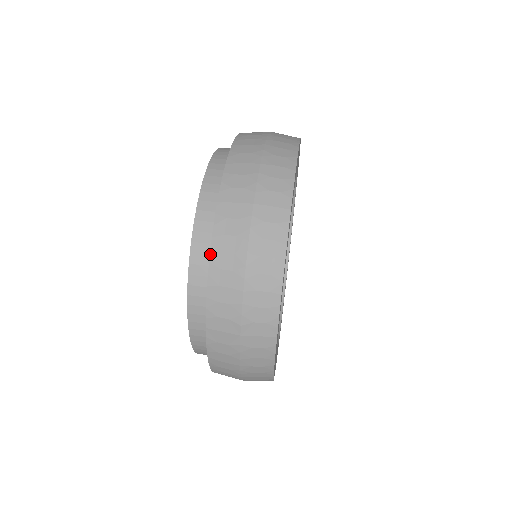
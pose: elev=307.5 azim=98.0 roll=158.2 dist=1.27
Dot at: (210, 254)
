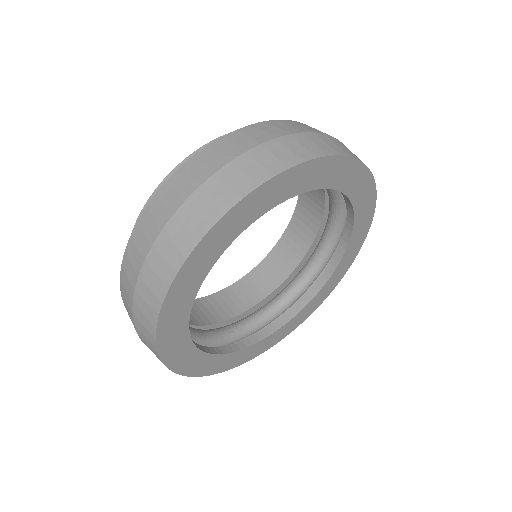
Dot at: (192, 157)
